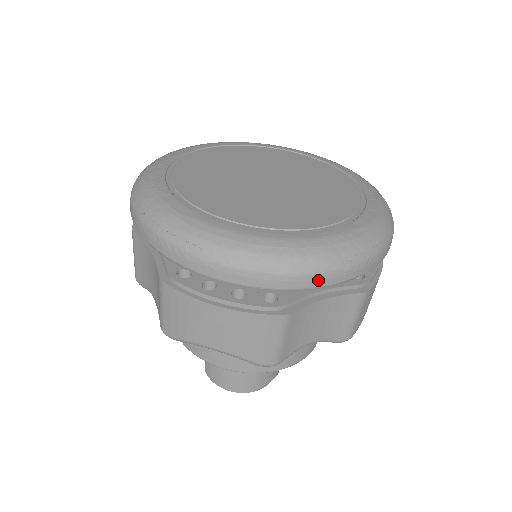
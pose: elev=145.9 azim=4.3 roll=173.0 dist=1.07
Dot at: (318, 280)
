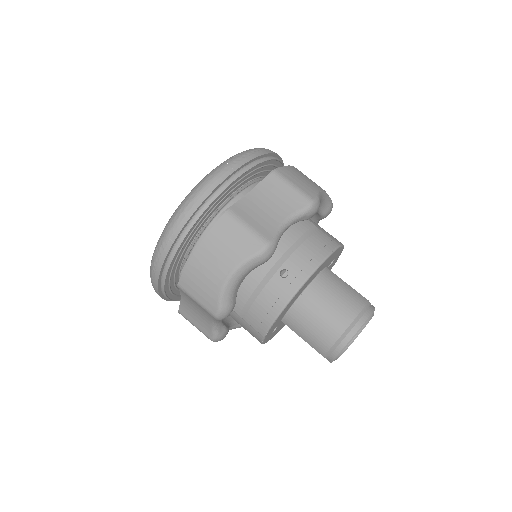
Dot at: (217, 181)
